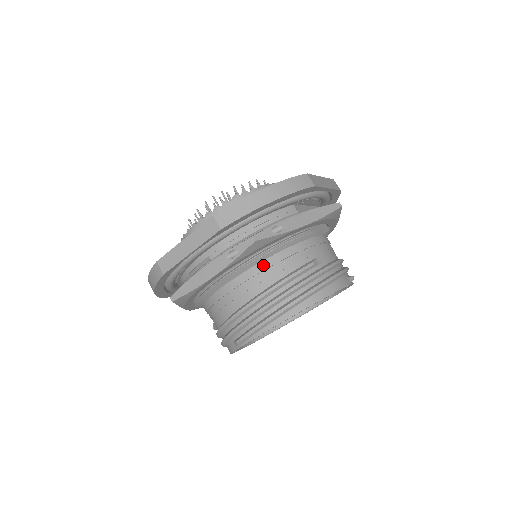
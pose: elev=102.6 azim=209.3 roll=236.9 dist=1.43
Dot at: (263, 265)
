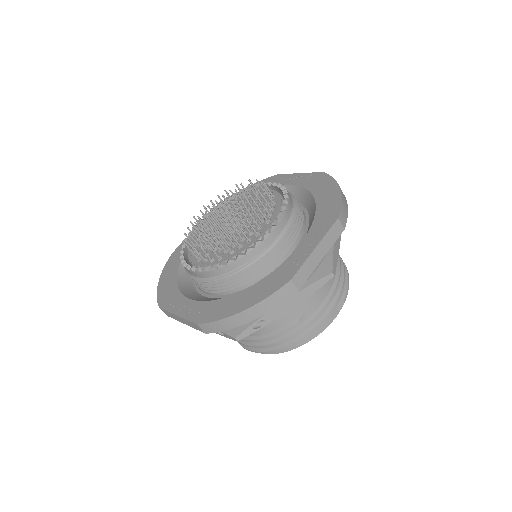
Dot at: occluded
